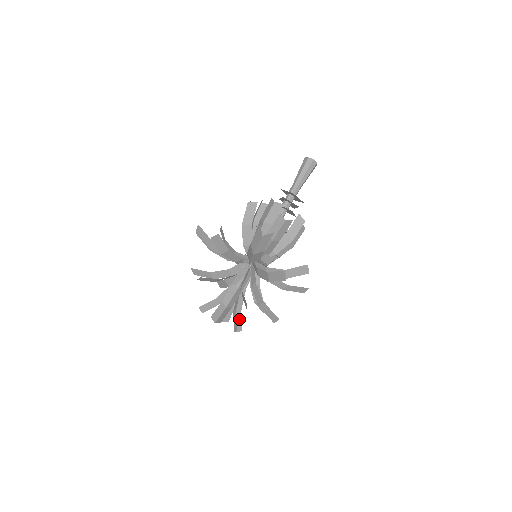
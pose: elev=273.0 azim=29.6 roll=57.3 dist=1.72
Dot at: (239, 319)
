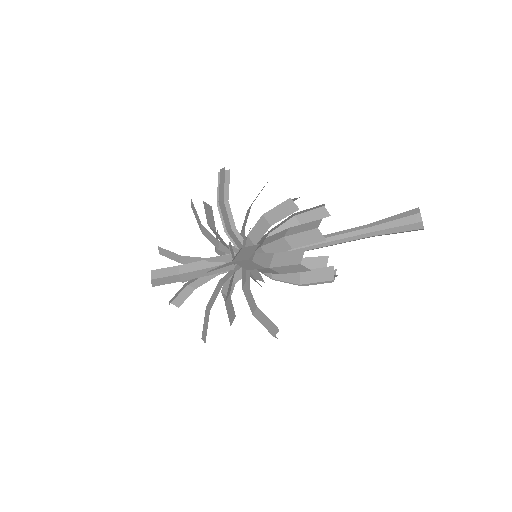
Dot at: (186, 295)
